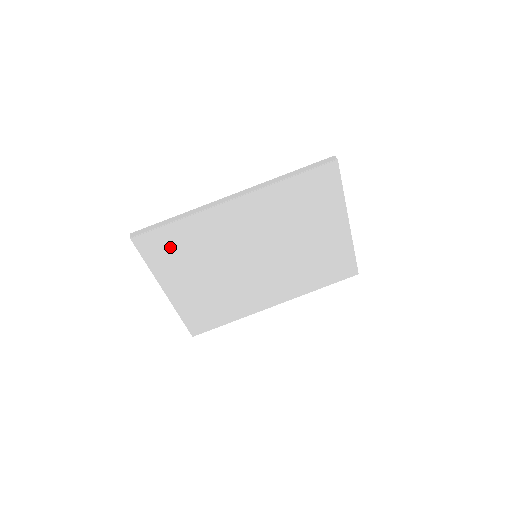
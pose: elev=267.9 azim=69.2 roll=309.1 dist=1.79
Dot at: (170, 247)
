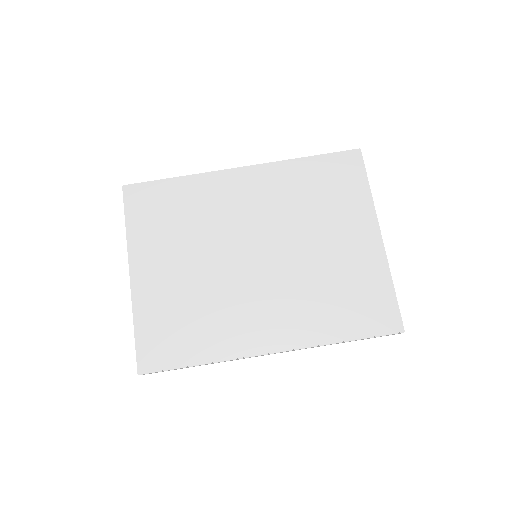
Dot at: (159, 208)
